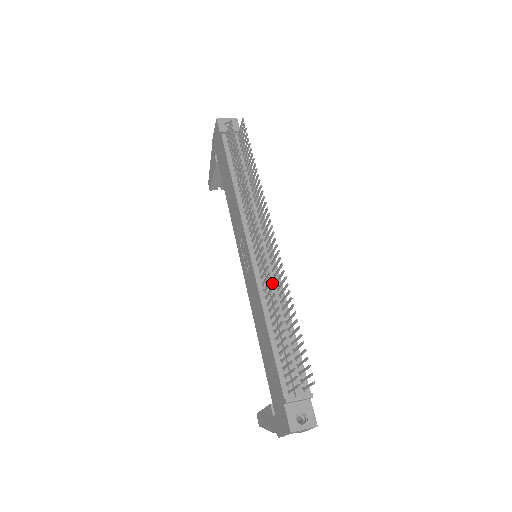
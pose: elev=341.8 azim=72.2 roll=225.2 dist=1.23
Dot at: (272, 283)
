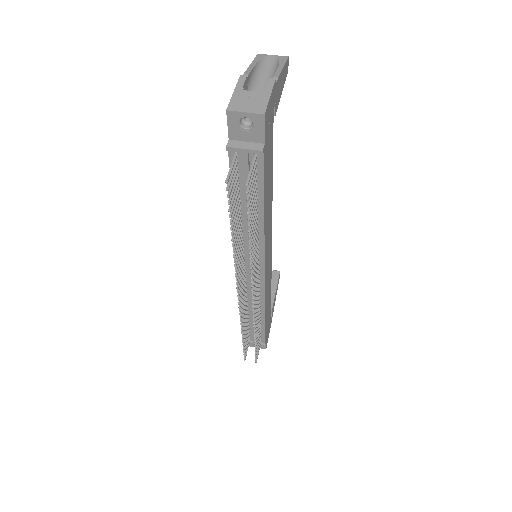
Dot at: occluded
